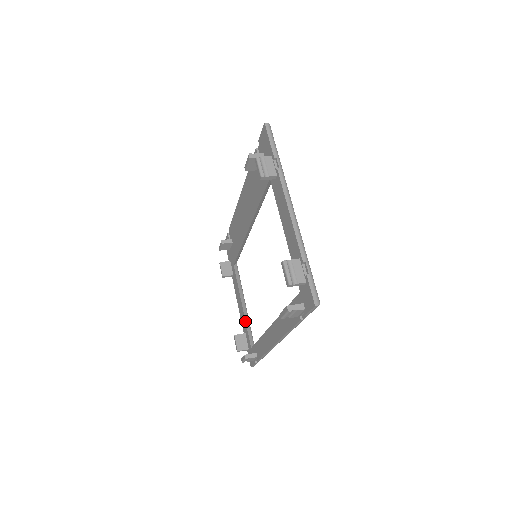
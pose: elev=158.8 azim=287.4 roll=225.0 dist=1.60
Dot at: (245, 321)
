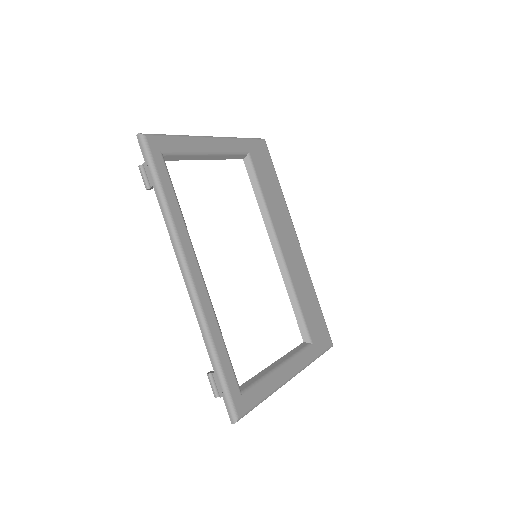
Dot at: (261, 371)
